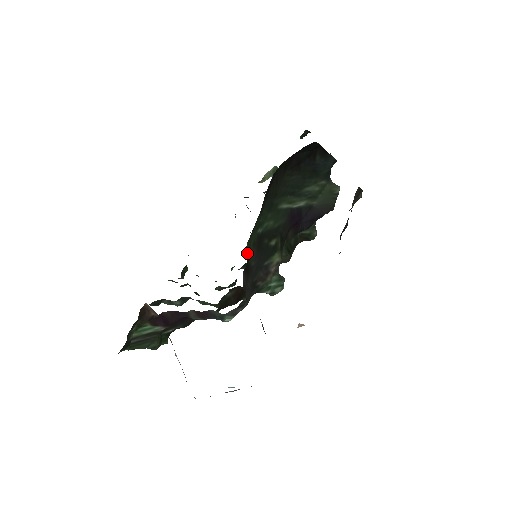
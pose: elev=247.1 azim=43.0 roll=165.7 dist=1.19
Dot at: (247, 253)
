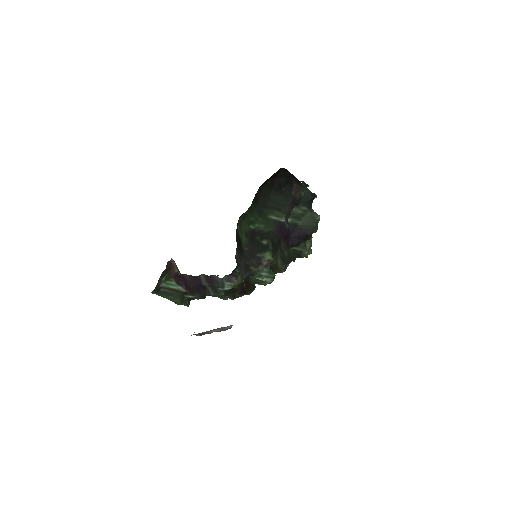
Dot at: (238, 235)
